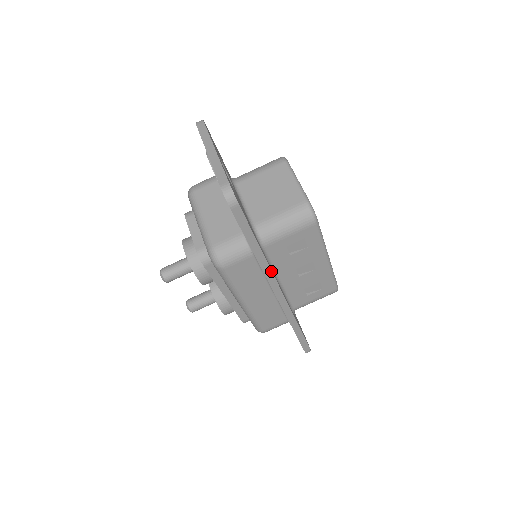
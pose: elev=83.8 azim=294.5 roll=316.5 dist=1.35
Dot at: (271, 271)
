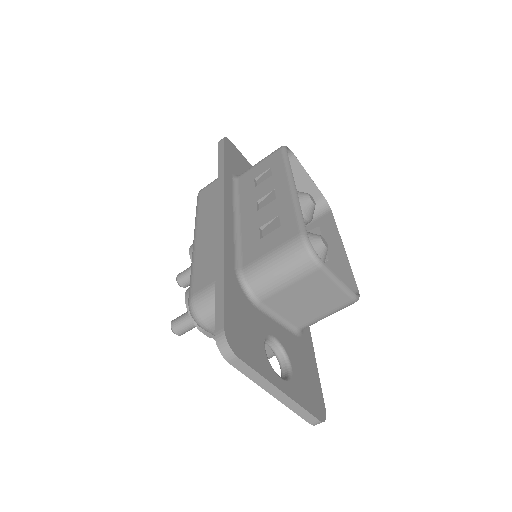
Dot at: occluded
